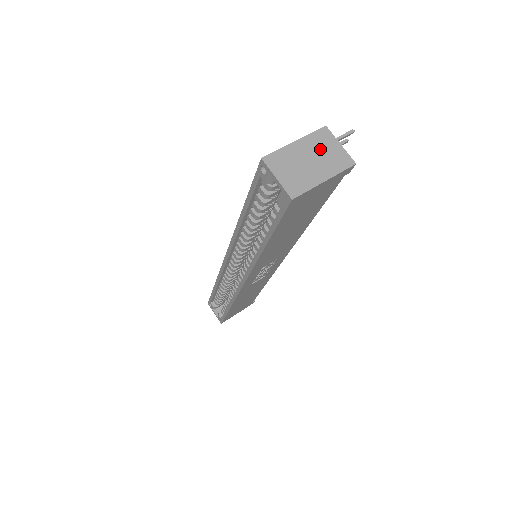
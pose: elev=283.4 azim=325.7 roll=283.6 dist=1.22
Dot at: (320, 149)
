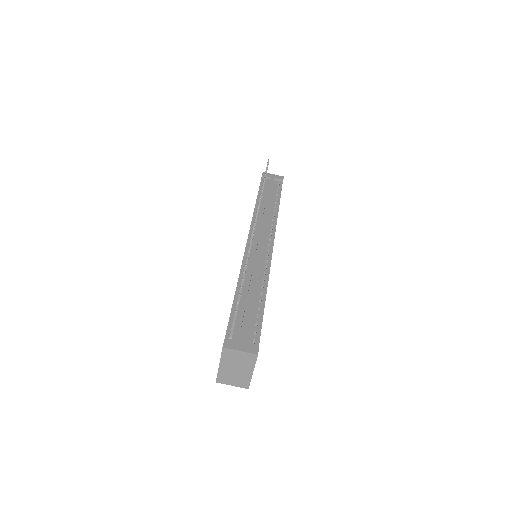
Dot at: (234, 361)
